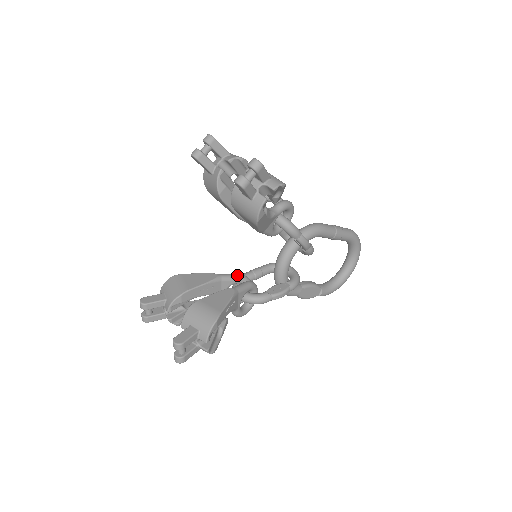
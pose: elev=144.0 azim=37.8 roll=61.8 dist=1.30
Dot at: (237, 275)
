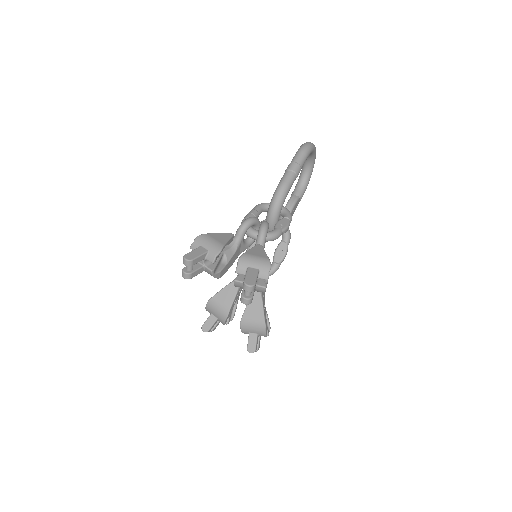
Dot at: occluded
